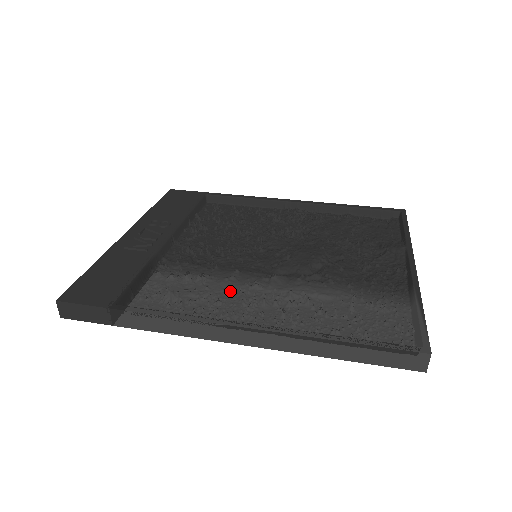
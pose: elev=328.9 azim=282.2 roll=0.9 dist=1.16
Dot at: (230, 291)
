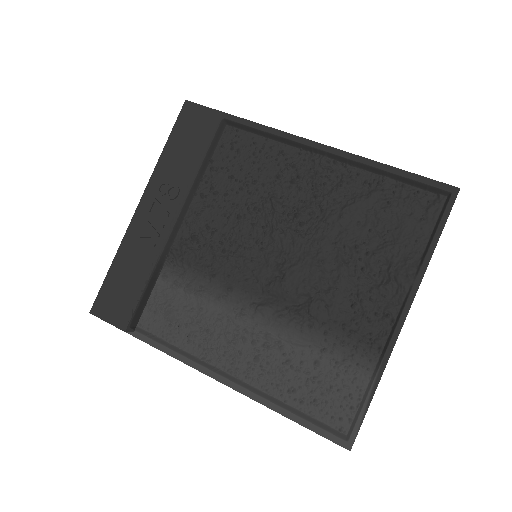
Dot at: (220, 317)
